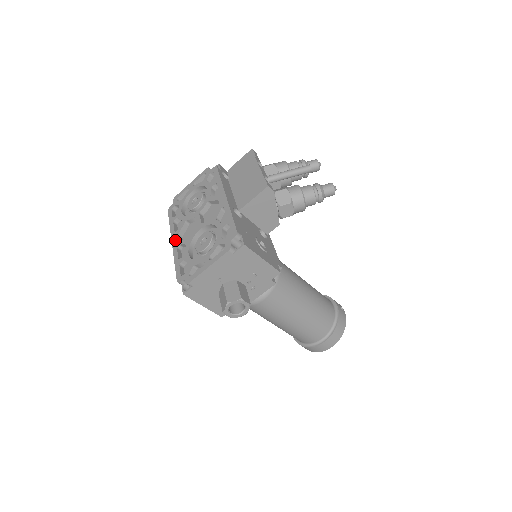
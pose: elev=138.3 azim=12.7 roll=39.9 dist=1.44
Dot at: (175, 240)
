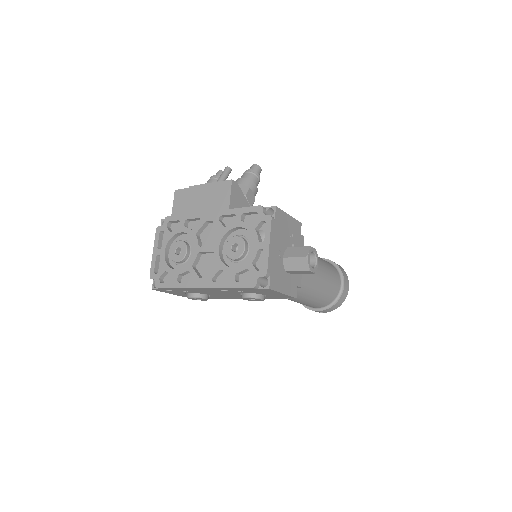
Dot at: (202, 283)
